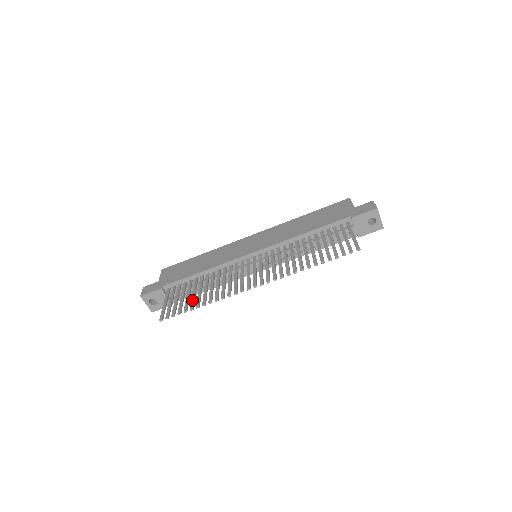
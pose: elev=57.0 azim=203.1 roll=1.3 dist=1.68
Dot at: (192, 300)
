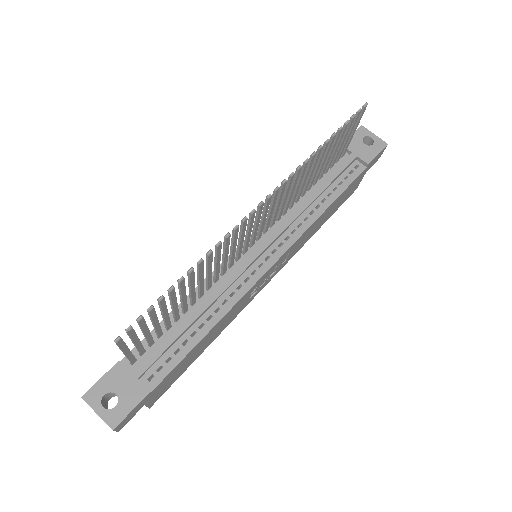
Dot at: occluded
